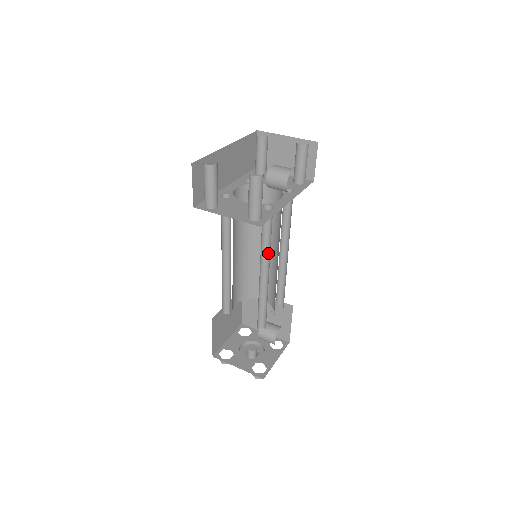
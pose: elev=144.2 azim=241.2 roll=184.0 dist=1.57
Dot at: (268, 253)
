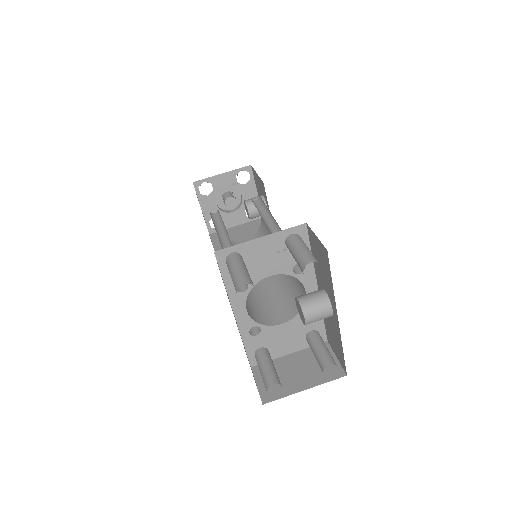
Dot at: occluded
